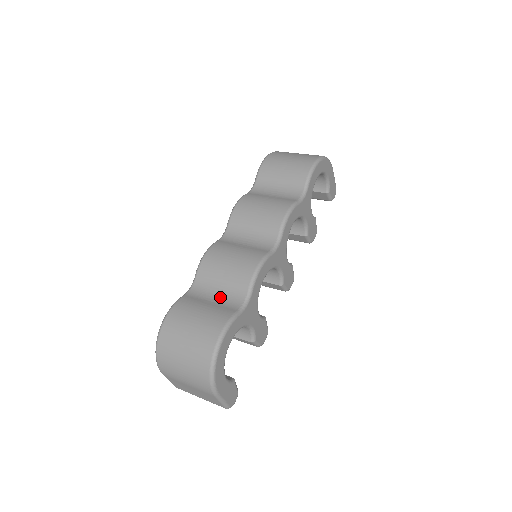
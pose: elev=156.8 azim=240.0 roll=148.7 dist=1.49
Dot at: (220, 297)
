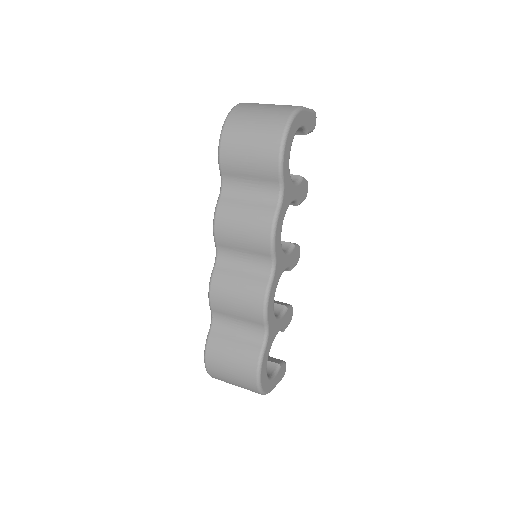
Dot at: (242, 331)
